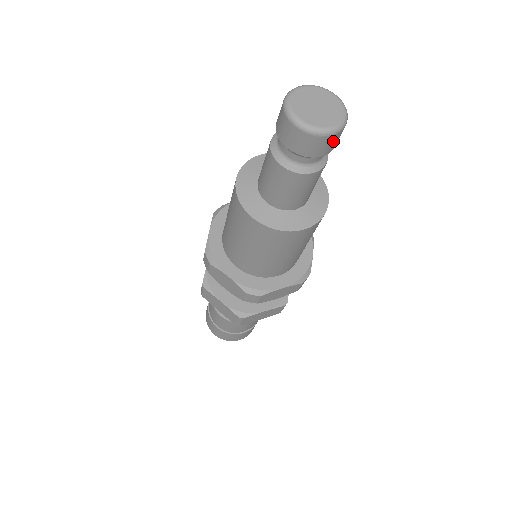
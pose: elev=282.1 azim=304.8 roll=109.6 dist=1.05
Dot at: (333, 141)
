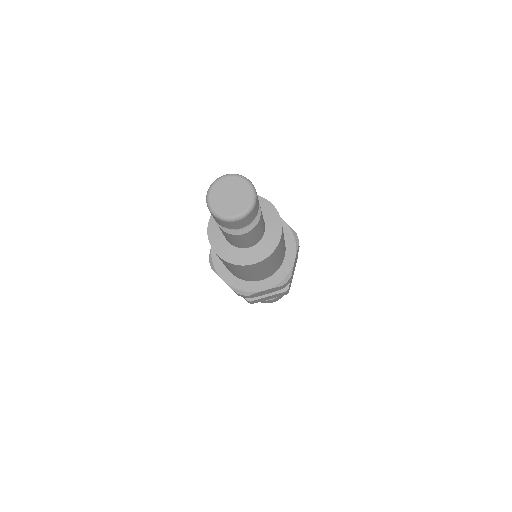
Dot at: (257, 199)
